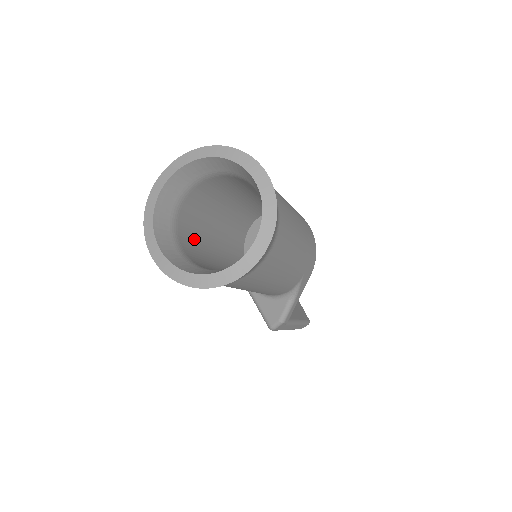
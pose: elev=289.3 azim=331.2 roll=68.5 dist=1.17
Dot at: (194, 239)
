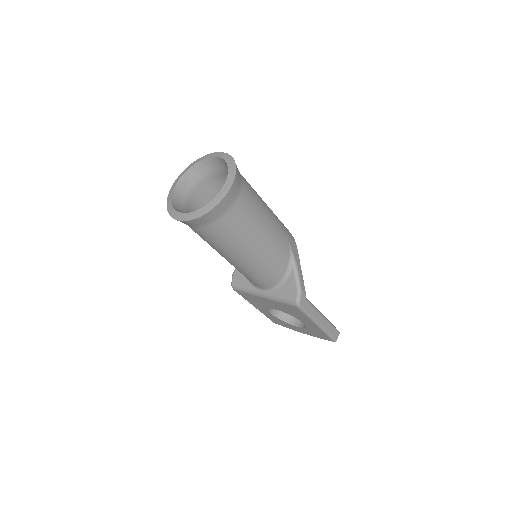
Dot at: occluded
